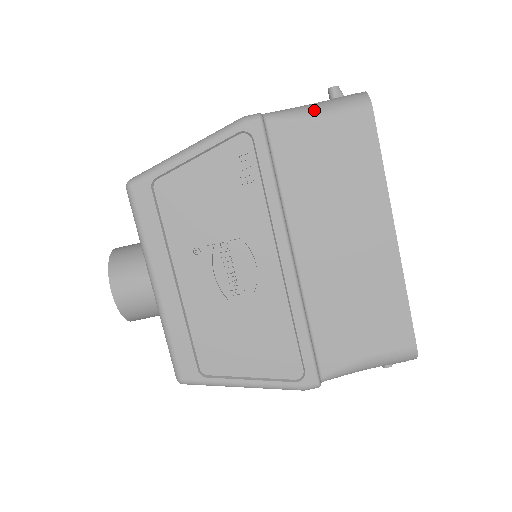
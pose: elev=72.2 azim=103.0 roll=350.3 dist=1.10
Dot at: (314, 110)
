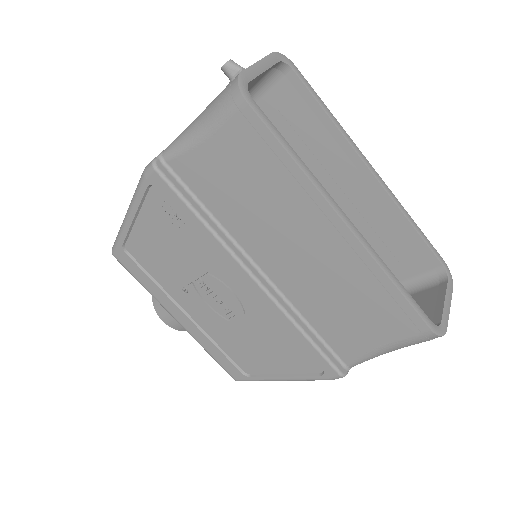
Dot at: (197, 130)
